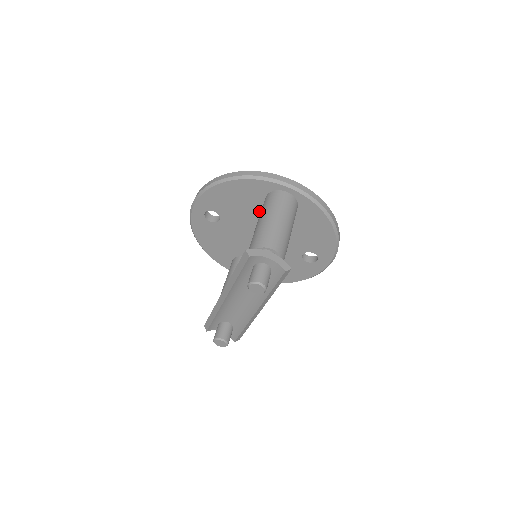
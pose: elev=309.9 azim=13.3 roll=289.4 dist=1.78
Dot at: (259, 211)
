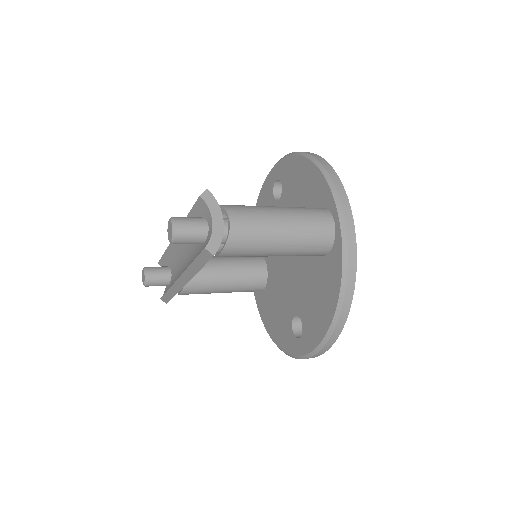
Dot at: occluded
